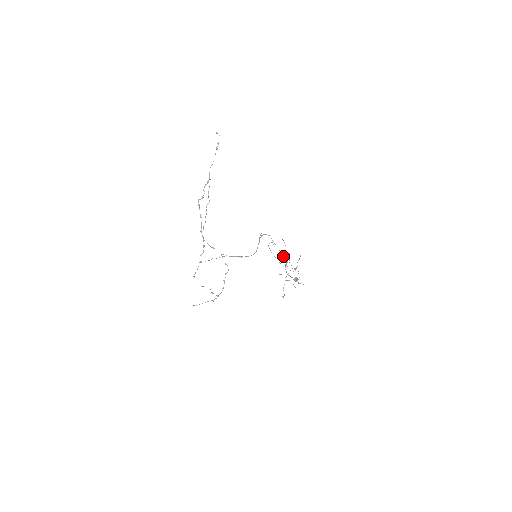
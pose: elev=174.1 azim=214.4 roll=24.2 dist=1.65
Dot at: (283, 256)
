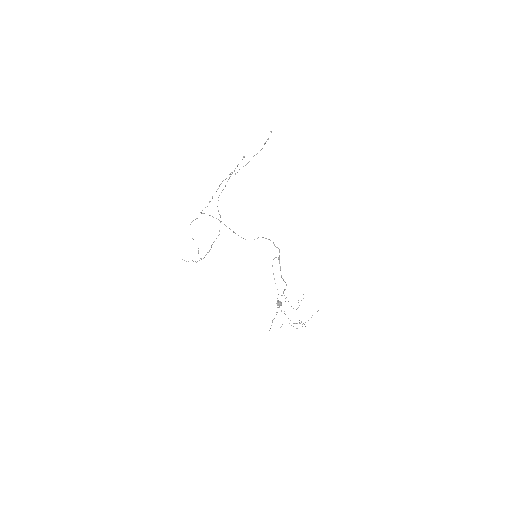
Dot at: (283, 279)
